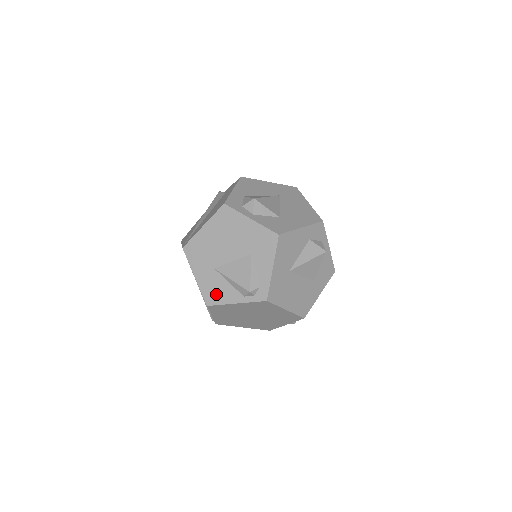
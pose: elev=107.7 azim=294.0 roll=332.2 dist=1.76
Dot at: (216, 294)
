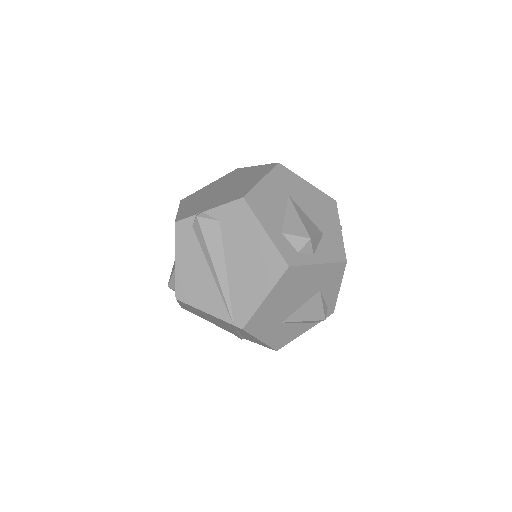
Dot at: (286, 338)
